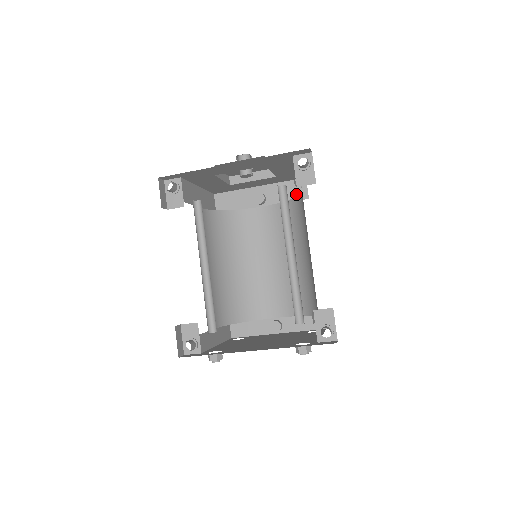
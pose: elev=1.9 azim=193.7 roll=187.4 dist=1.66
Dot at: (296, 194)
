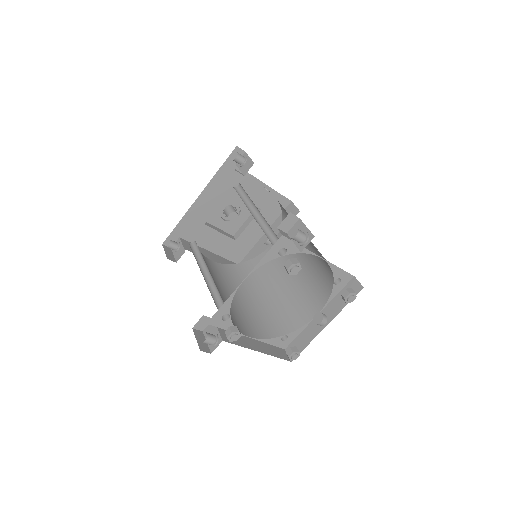
Dot at: occluded
